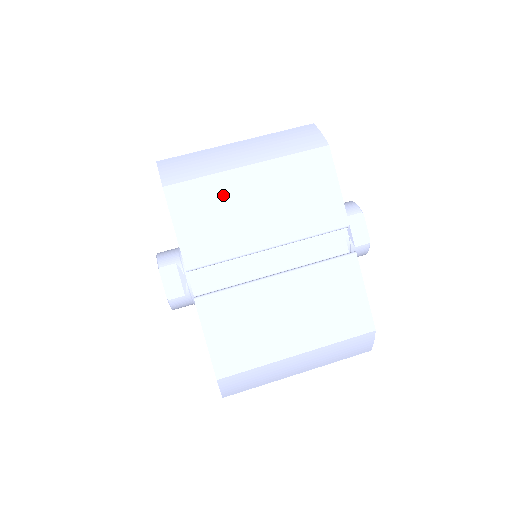
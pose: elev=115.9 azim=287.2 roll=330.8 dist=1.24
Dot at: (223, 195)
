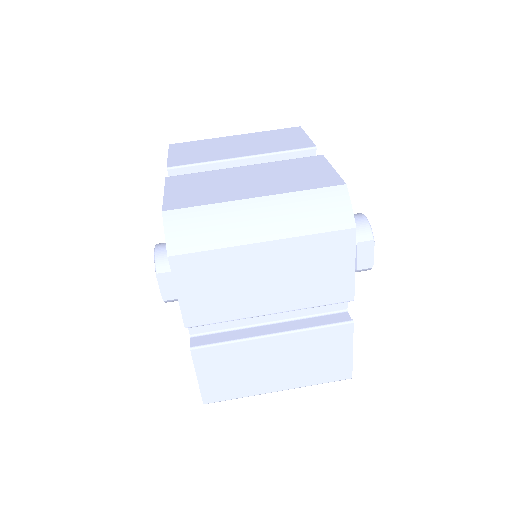
Dot at: (231, 268)
